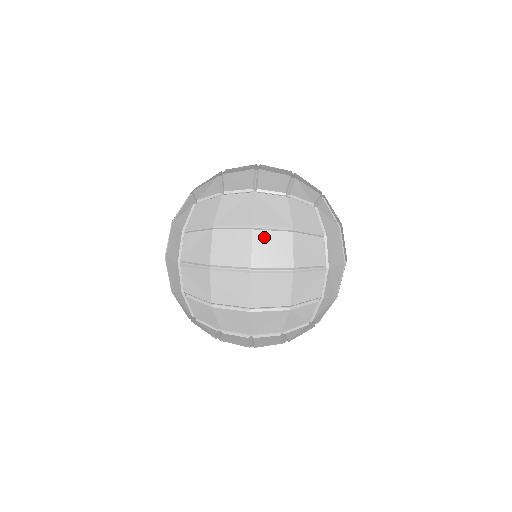
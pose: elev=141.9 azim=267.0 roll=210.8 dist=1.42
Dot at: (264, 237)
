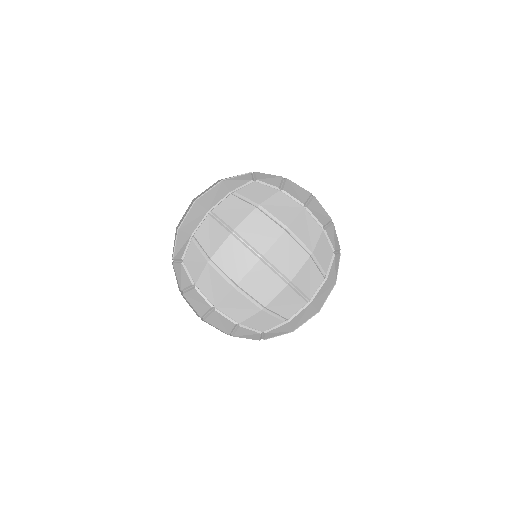
Dot at: occluded
